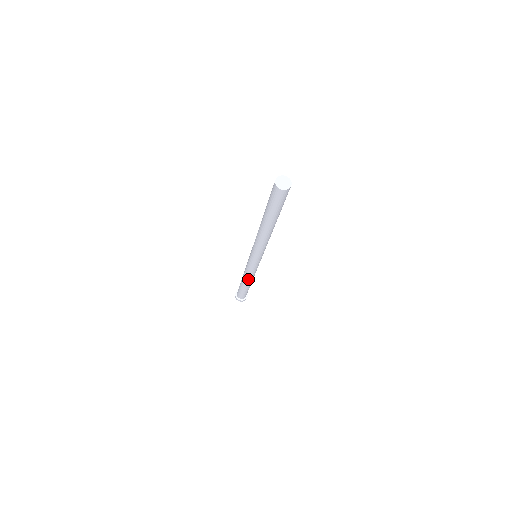
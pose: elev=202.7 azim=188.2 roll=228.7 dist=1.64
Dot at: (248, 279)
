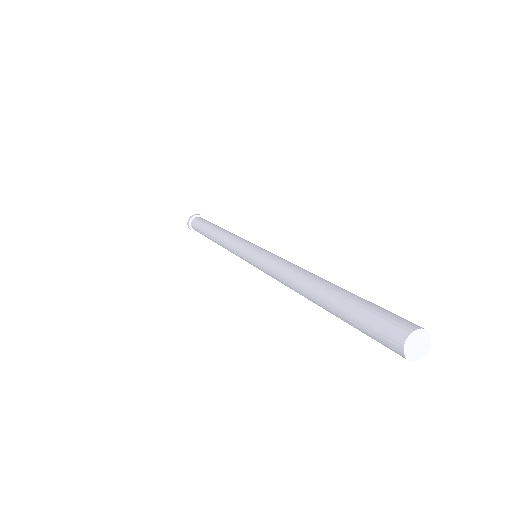
Dot at: occluded
